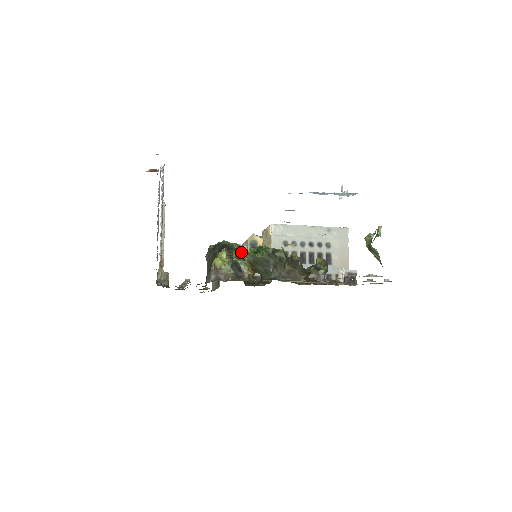
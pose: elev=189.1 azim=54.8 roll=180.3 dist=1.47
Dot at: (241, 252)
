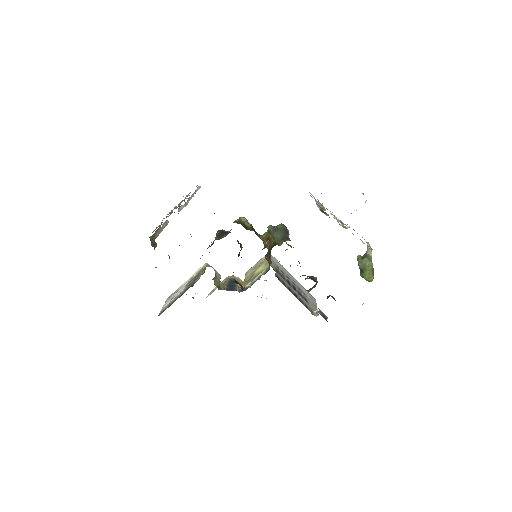
Dot at: (219, 280)
